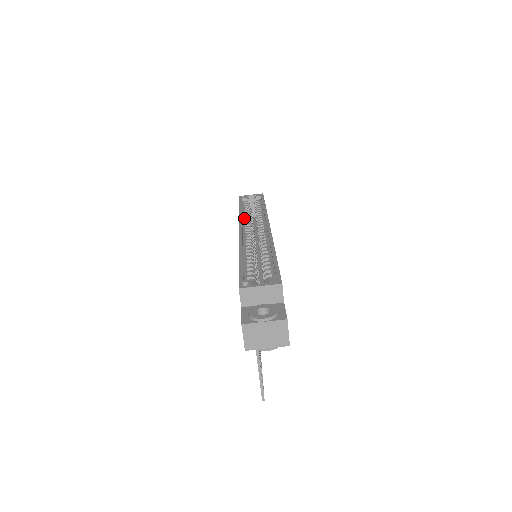
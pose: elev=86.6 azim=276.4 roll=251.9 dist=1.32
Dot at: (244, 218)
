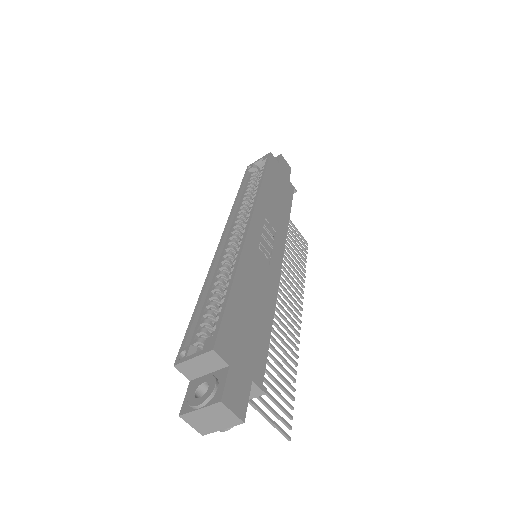
Dot at: (238, 209)
